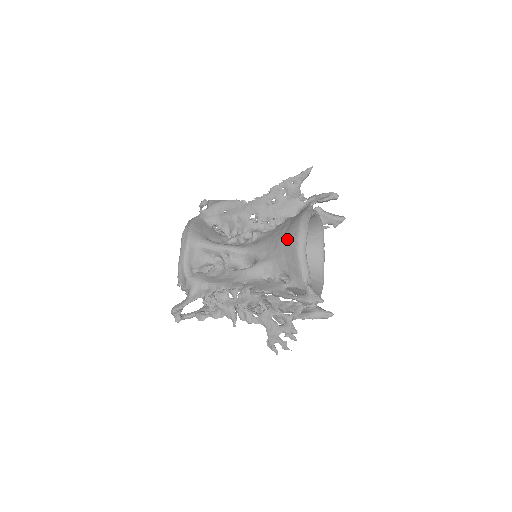
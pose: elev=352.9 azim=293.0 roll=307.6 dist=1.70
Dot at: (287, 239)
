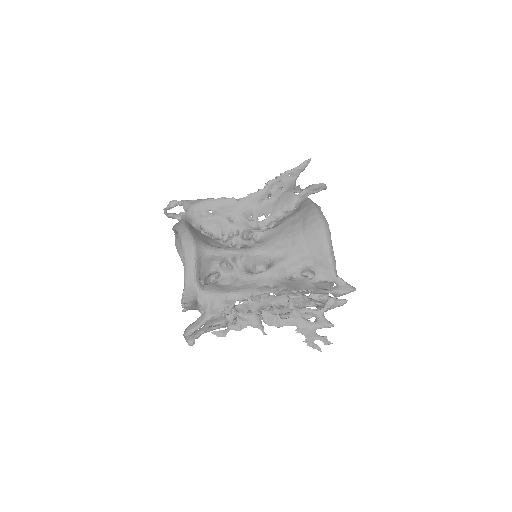
Dot at: (309, 234)
